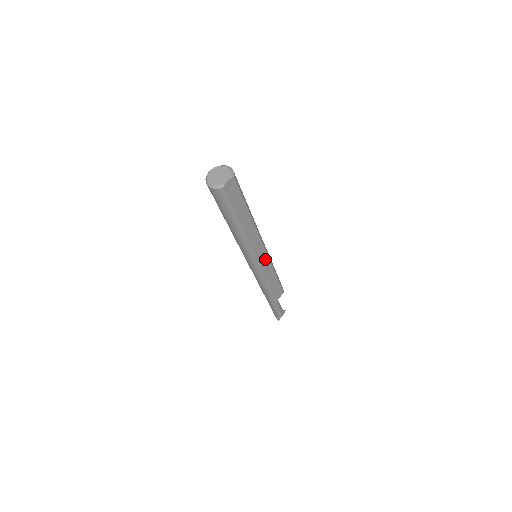
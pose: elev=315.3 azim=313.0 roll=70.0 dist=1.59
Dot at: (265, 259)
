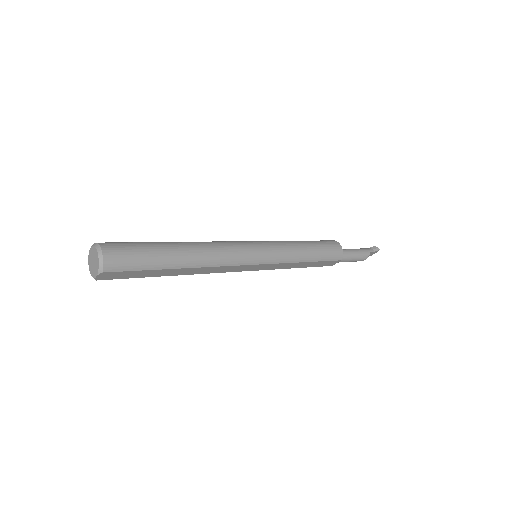
Dot at: (263, 266)
